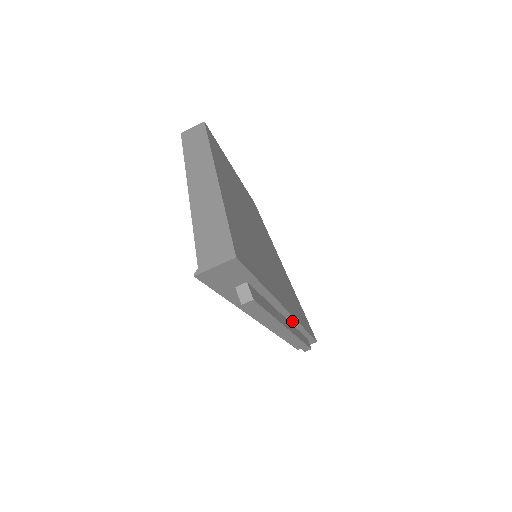
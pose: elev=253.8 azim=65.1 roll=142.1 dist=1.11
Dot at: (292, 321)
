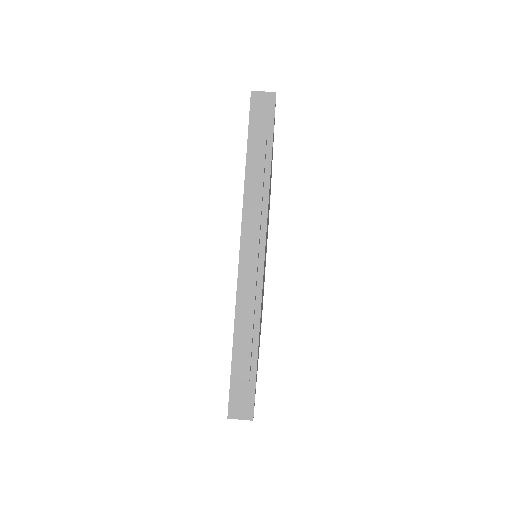
Dot at: (260, 273)
